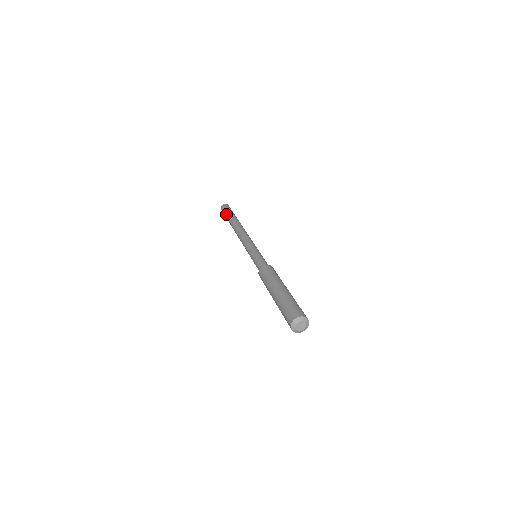
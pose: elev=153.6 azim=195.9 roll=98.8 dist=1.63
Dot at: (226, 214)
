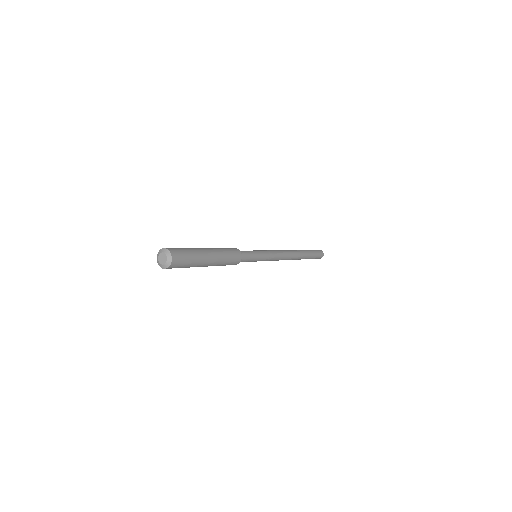
Dot at: occluded
